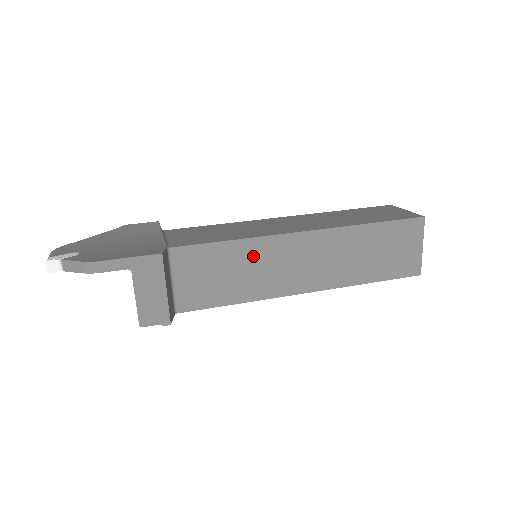
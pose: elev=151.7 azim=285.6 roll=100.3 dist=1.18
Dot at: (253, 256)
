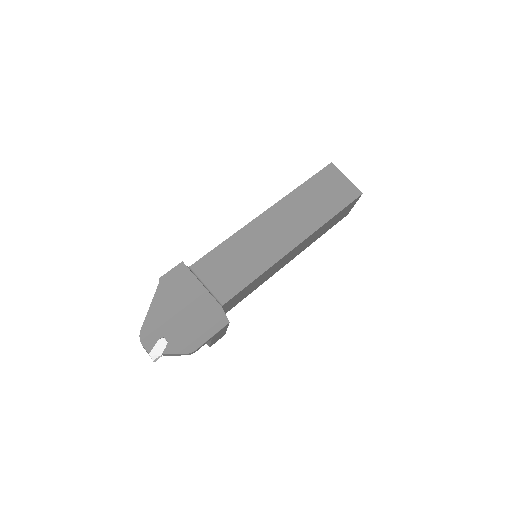
Dot at: (266, 274)
